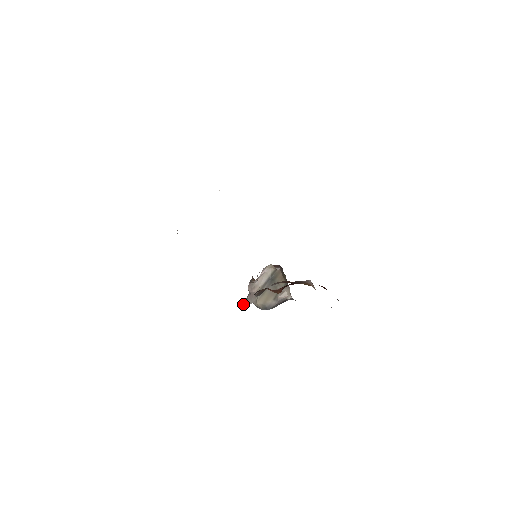
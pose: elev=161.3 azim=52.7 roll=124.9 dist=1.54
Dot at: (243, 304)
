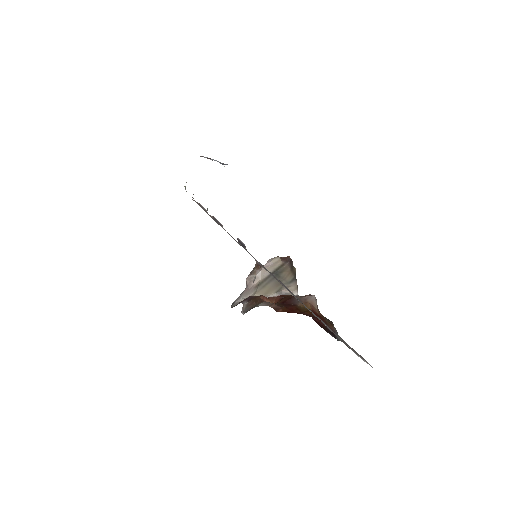
Dot at: (235, 300)
